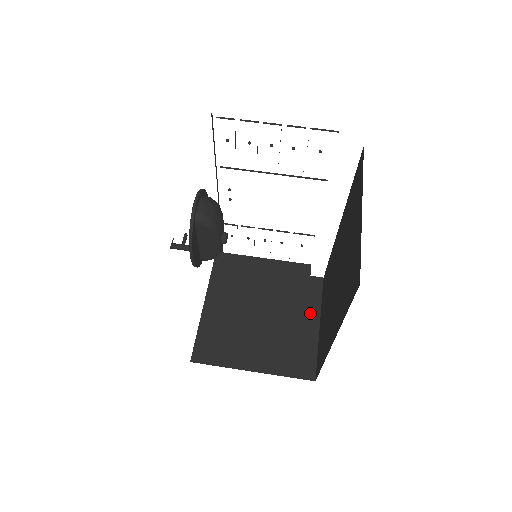
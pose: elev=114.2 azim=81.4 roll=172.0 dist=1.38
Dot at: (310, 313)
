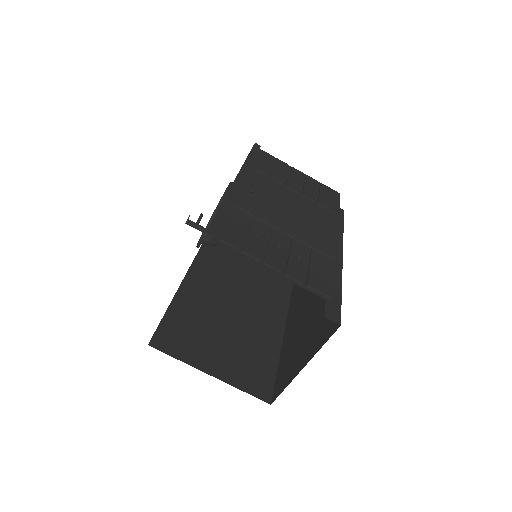
Dot at: occluded
